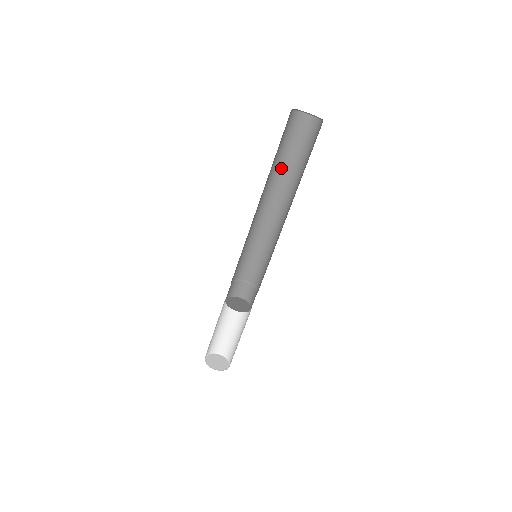
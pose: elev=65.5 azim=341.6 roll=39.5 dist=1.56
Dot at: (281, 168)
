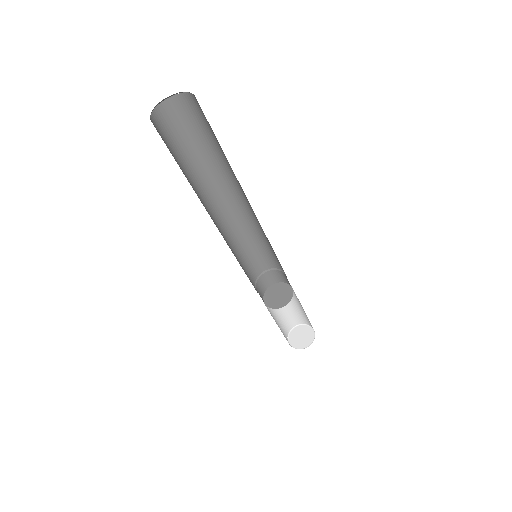
Dot at: (220, 161)
